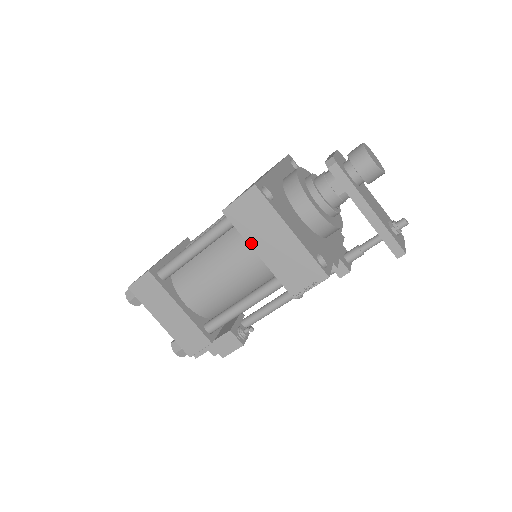
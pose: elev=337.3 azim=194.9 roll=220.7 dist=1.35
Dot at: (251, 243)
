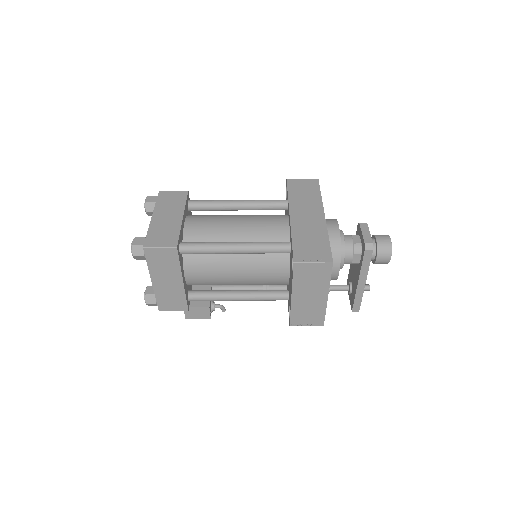
Dot at: (294, 288)
